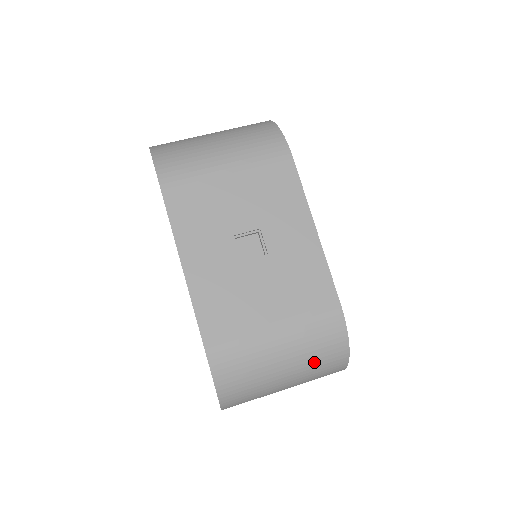
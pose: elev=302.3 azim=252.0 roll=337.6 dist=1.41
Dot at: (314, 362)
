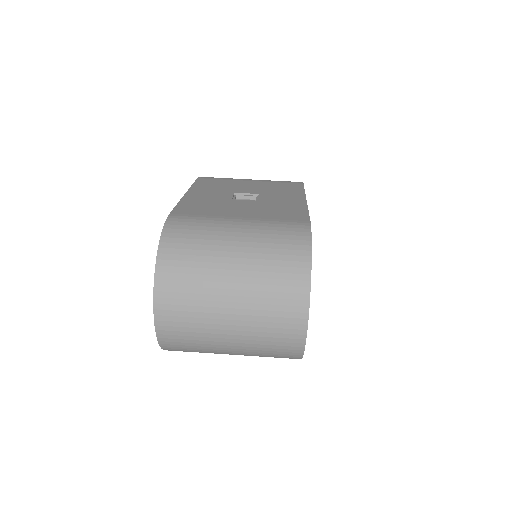
Dot at: (269, 257)
